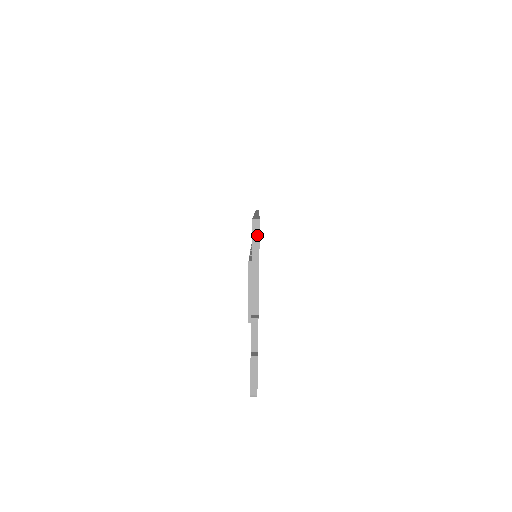
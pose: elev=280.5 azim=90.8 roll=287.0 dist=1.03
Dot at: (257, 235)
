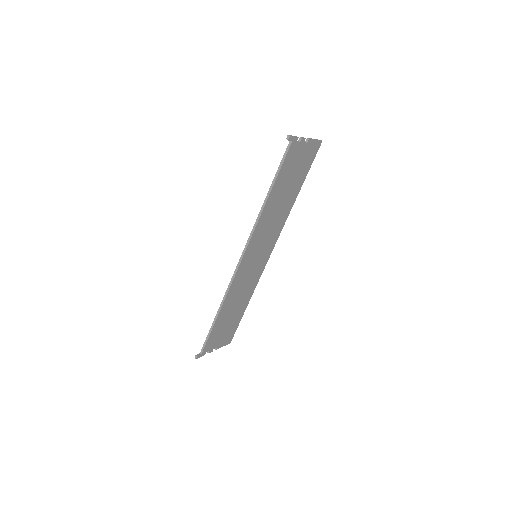
Dot at: (319, 140)
